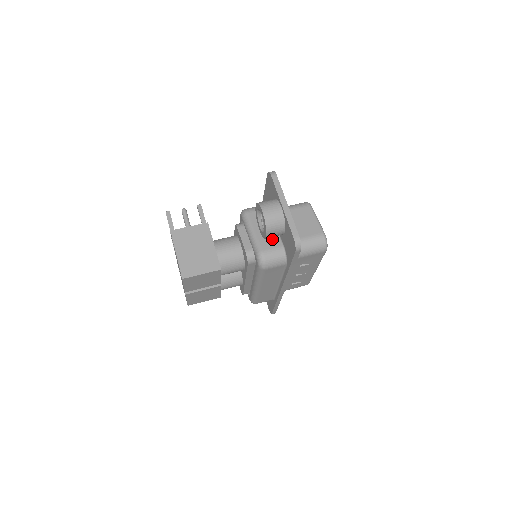
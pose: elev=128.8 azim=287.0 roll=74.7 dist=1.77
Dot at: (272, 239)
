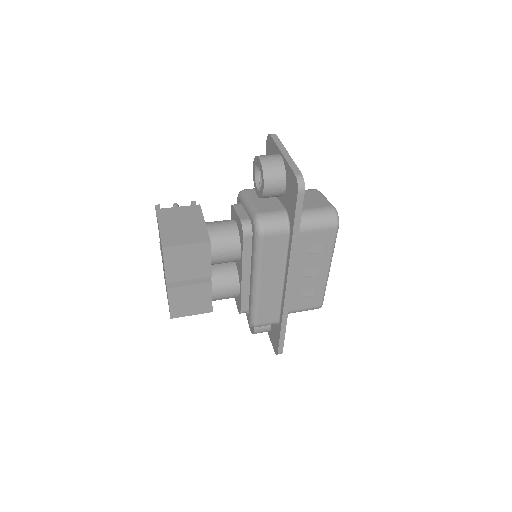
Dot at: (272, 205)
